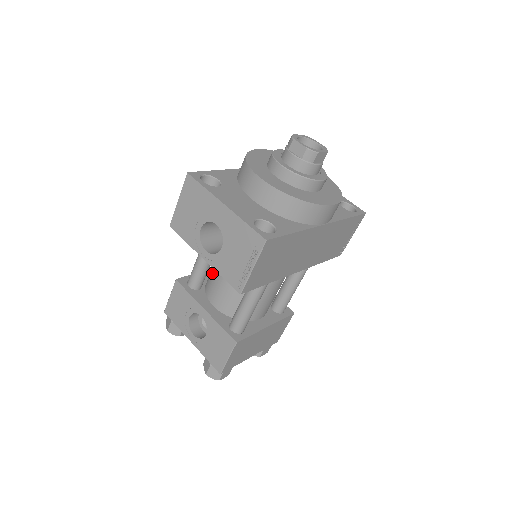
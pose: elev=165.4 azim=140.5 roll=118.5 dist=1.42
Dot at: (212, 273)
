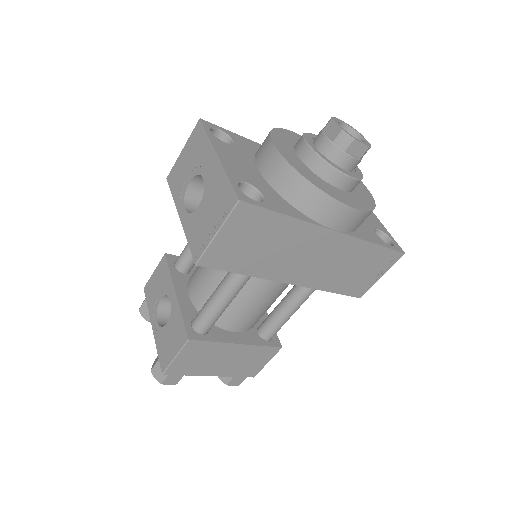
Dot at: occluded
